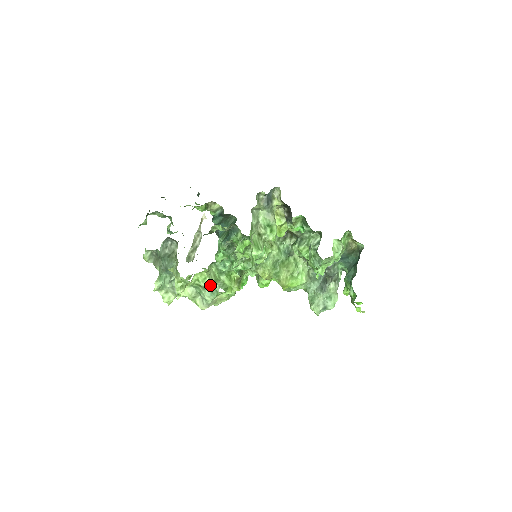
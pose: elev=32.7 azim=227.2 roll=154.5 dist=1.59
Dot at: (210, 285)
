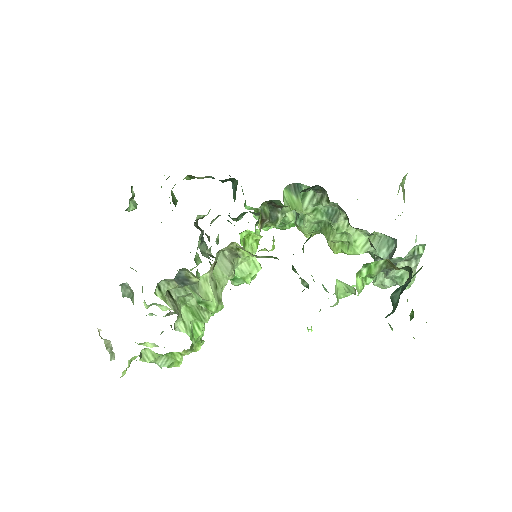
Dot at: (153, 362)
